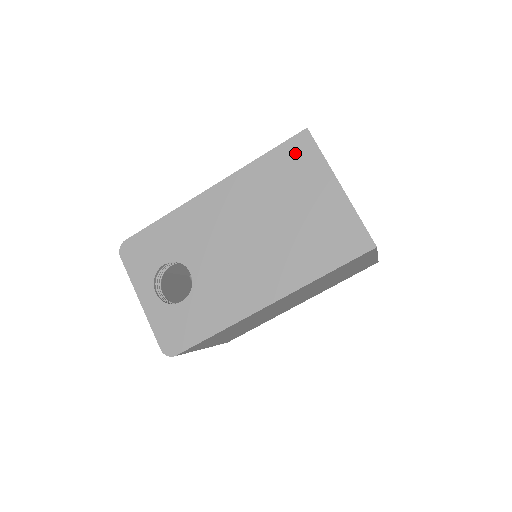
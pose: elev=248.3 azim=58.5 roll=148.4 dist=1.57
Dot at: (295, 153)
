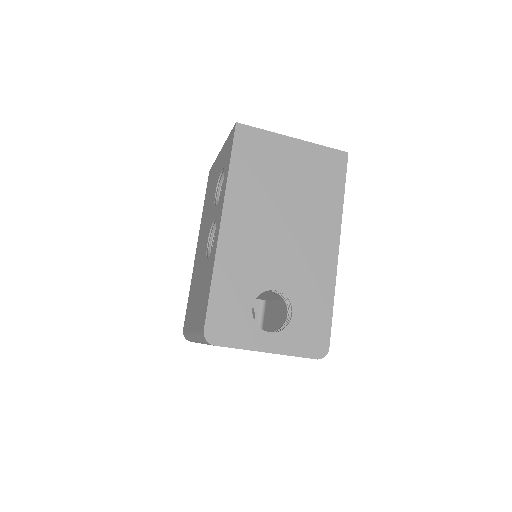
Dot at: (248, 145)
